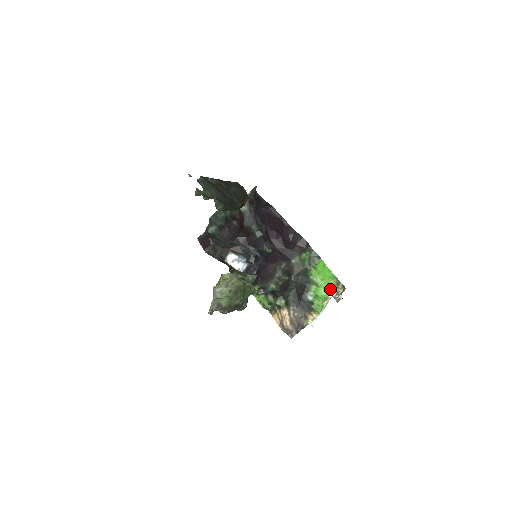
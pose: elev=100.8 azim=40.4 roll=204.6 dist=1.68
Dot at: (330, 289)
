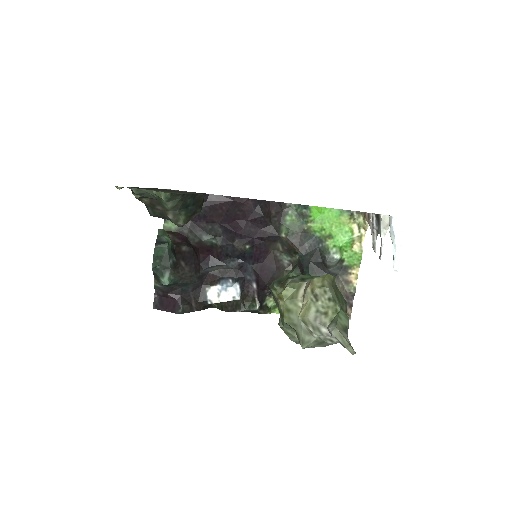
Dot at: (348, 228)
